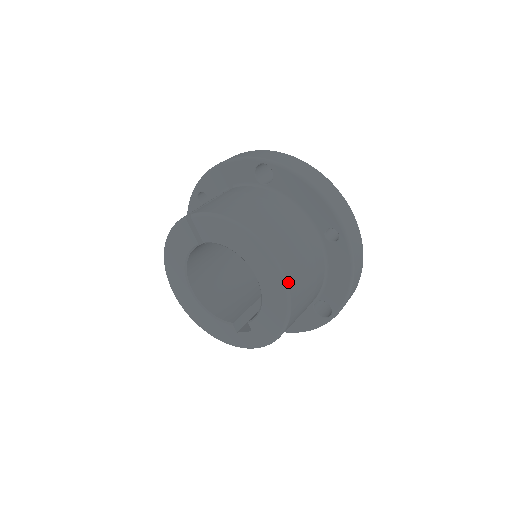
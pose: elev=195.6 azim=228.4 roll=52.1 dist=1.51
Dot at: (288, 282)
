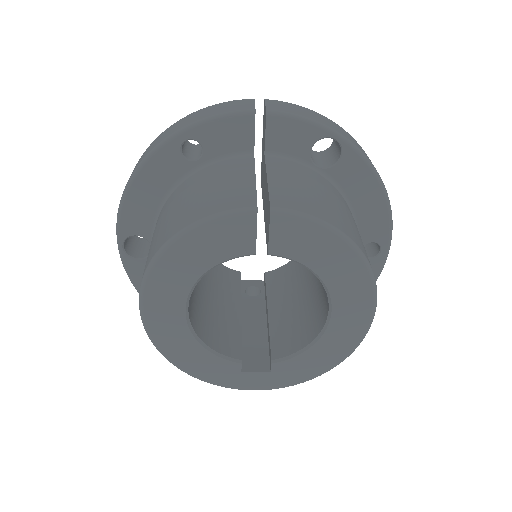
Dot at: (370, 323)
